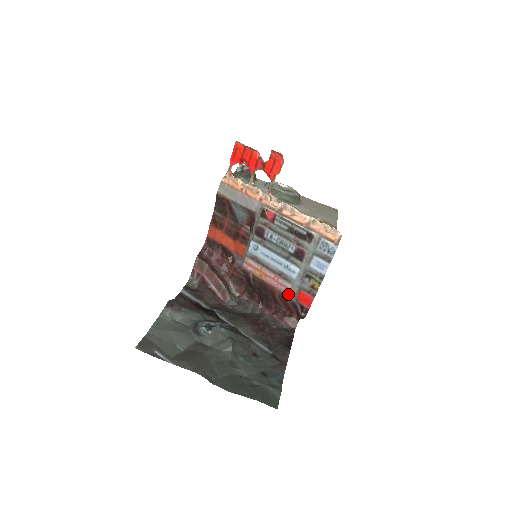
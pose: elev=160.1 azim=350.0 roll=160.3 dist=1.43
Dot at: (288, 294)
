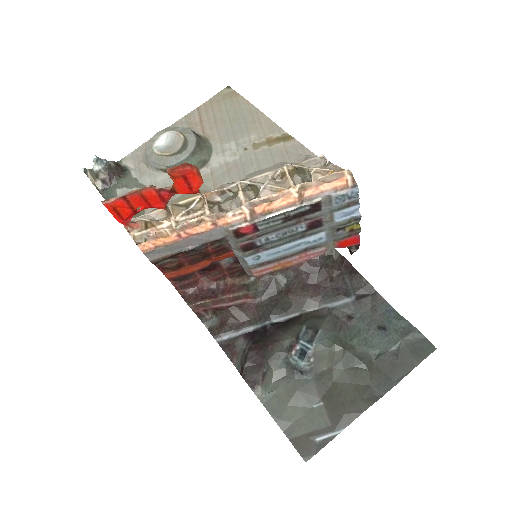
Dot at: occluded
